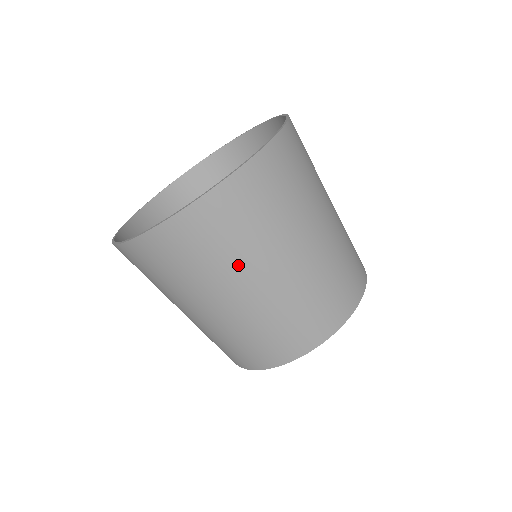
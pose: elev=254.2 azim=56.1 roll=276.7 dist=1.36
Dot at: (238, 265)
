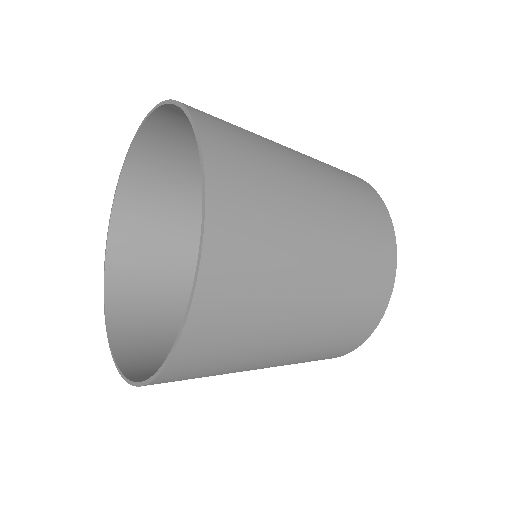
Dot at: (253, 355)
